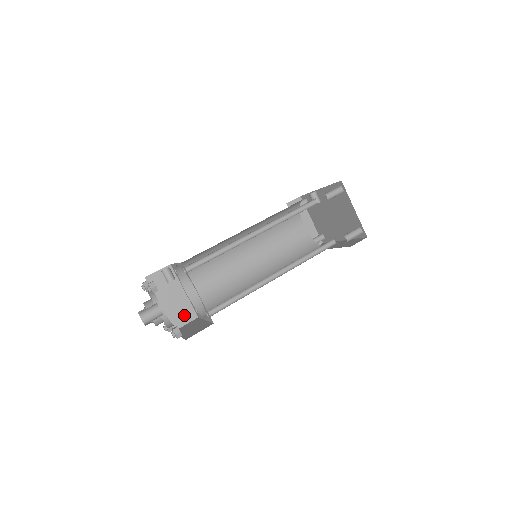
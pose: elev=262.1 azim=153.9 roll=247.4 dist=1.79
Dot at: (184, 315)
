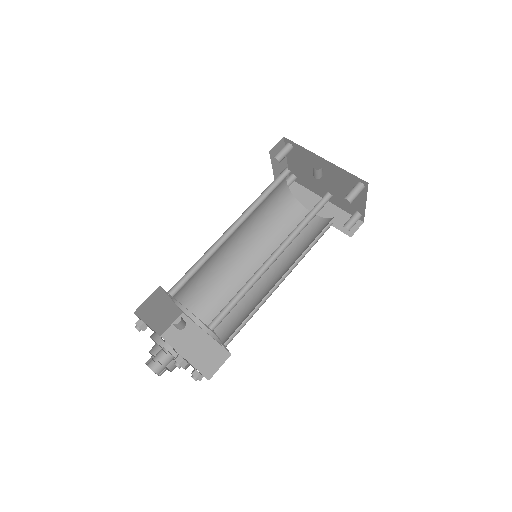
Dot at: (170, 319)
